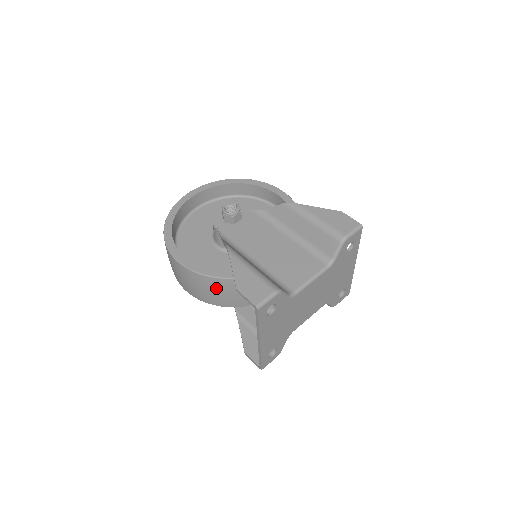
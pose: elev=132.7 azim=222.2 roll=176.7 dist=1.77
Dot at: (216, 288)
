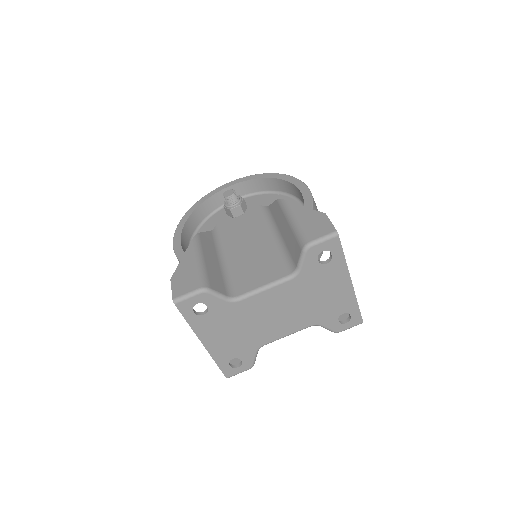
Dot at: occluded
